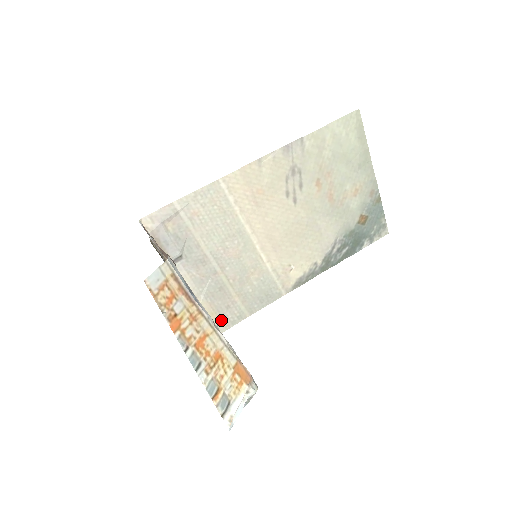
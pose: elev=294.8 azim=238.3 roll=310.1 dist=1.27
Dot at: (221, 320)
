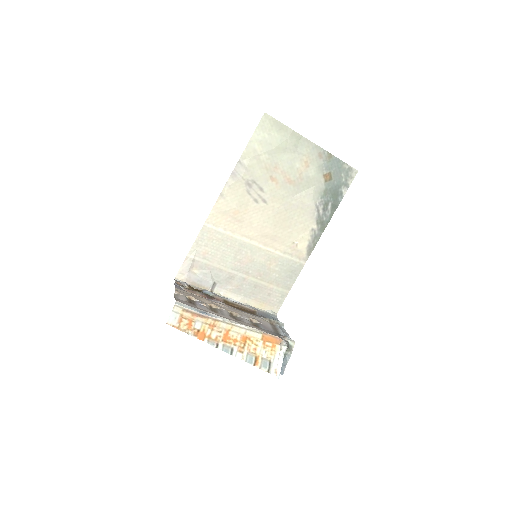
Dot at: (271, 305)
